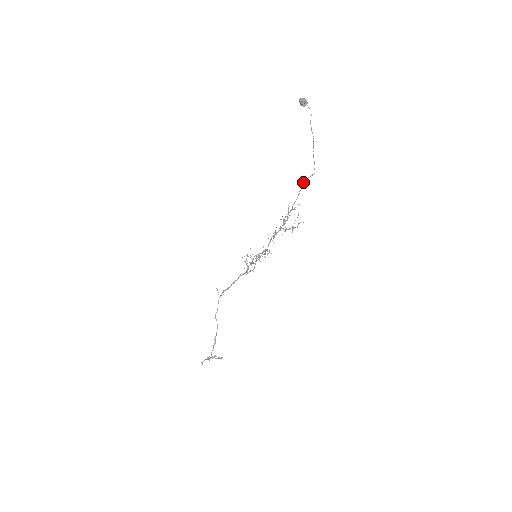
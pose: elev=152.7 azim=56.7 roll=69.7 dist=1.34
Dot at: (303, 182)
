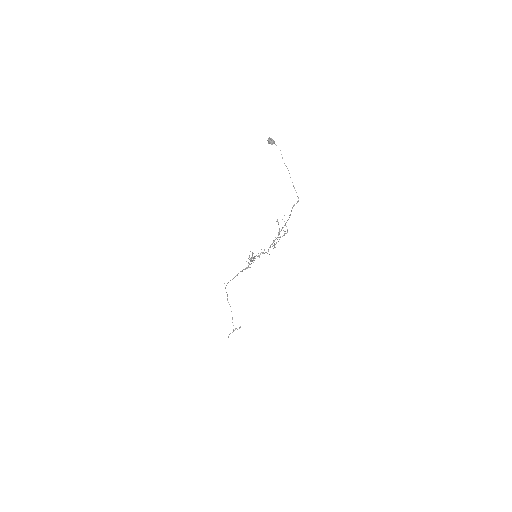
Dot at: (292, 208)
